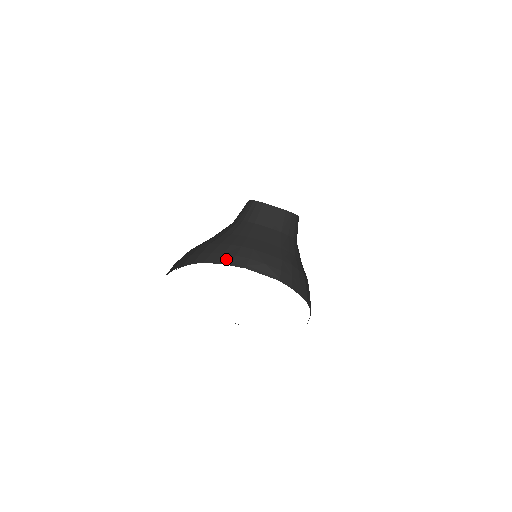
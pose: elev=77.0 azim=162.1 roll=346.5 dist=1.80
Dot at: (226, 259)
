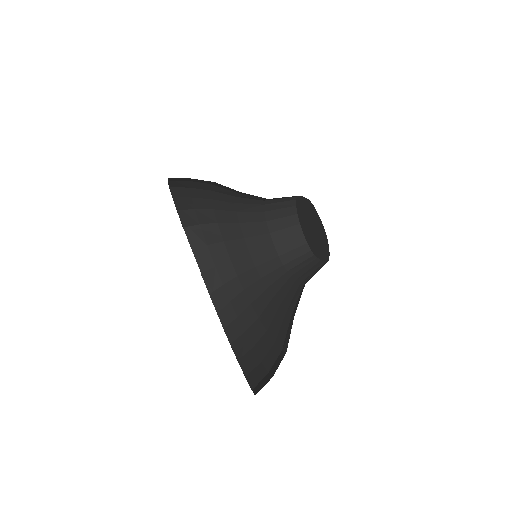
Dot at: (184, 203)
